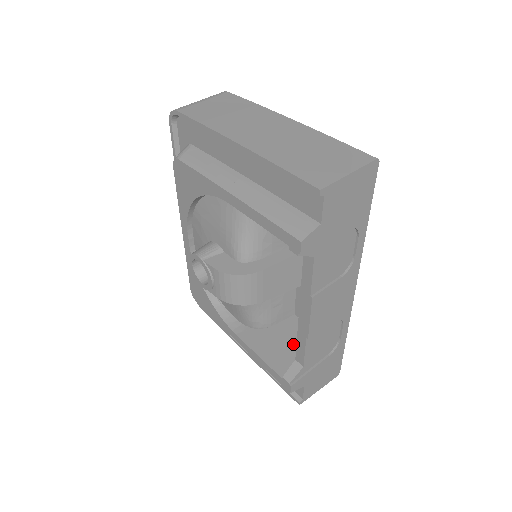
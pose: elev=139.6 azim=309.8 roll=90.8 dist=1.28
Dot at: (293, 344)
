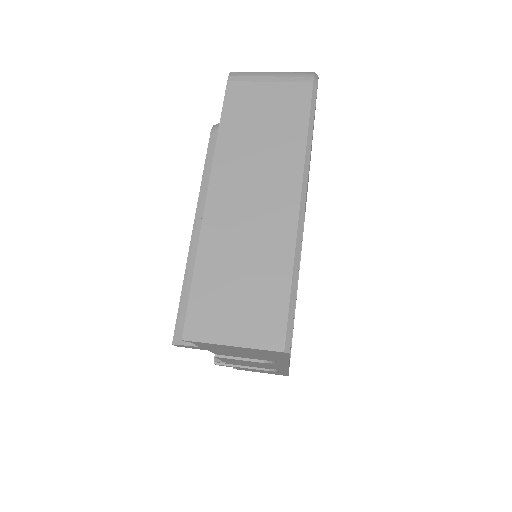
Dot at: occluded
